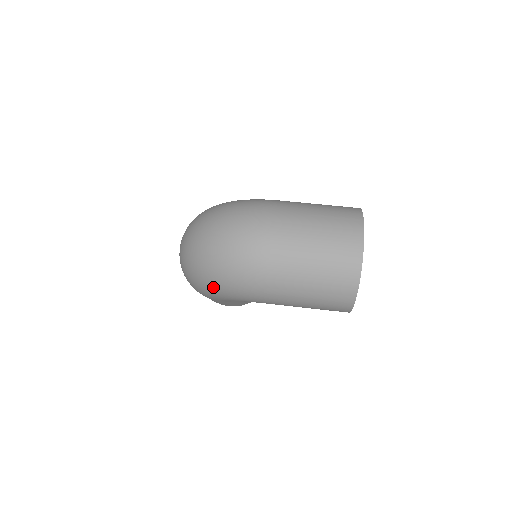
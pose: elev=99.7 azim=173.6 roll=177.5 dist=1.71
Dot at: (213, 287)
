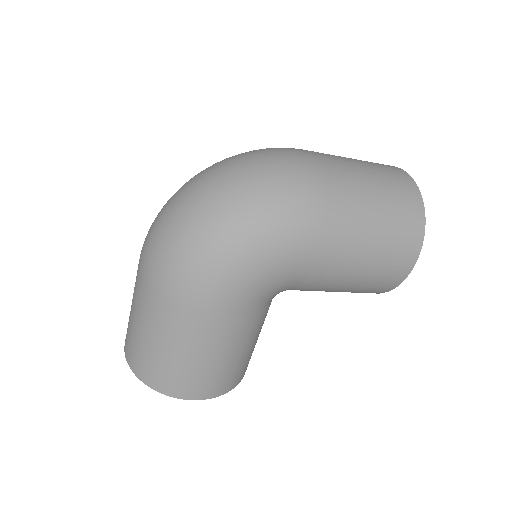
Dot at: (242, 232)
